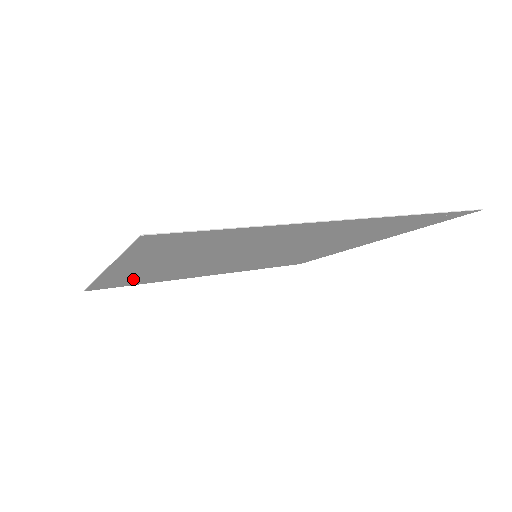
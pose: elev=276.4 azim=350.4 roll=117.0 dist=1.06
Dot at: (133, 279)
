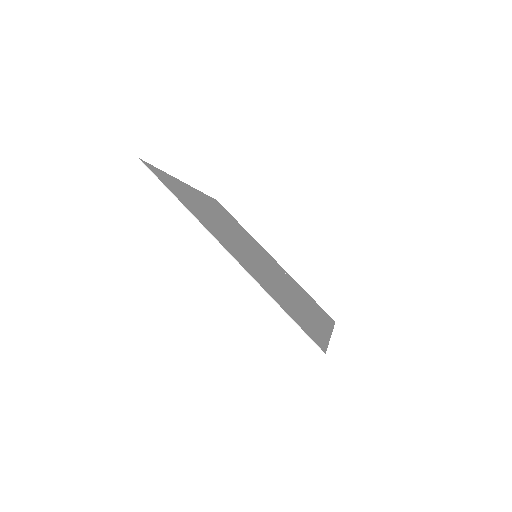
Dot at: (191, 204)
